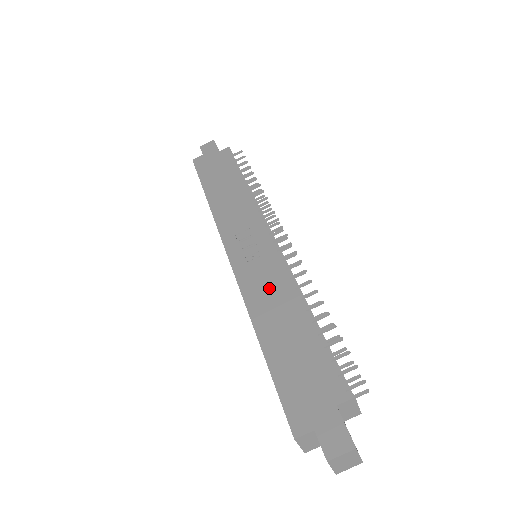
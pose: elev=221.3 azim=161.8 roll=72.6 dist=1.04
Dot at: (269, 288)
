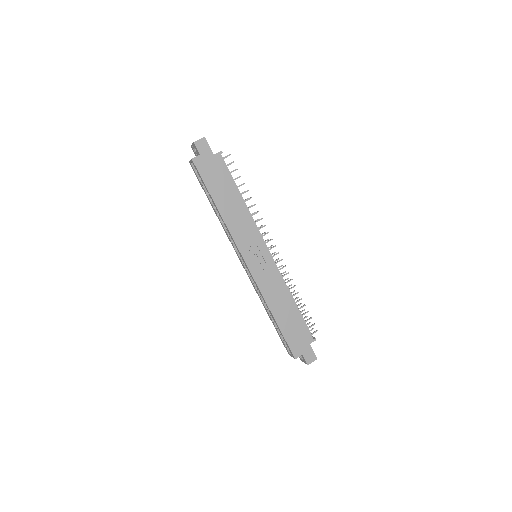
Dot at: (274, 287)
